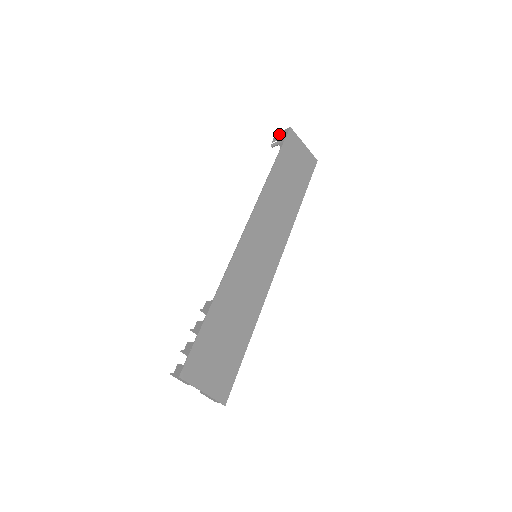
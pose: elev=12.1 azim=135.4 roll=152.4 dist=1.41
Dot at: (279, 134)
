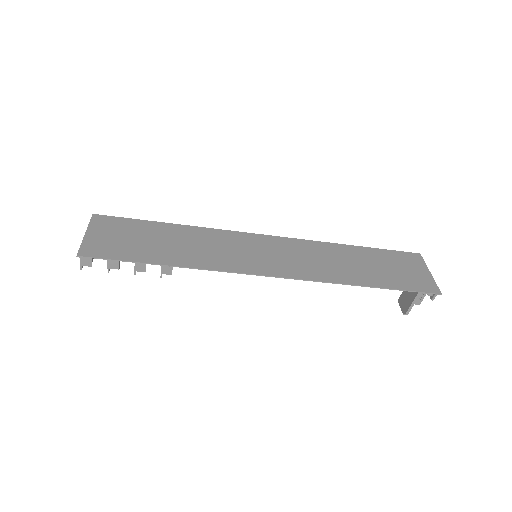
Dot at: occluded
